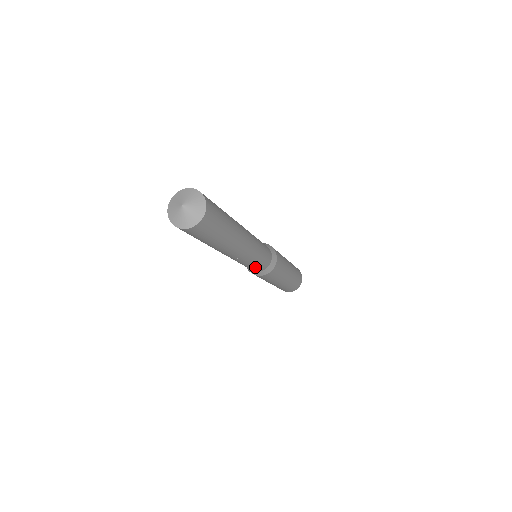
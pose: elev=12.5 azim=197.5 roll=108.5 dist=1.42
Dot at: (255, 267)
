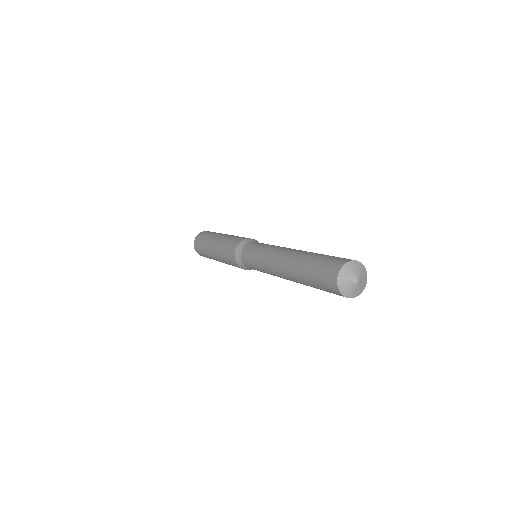
Dot at: occluded
